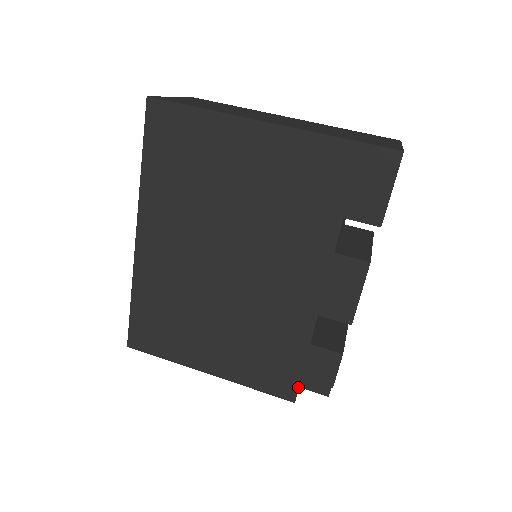
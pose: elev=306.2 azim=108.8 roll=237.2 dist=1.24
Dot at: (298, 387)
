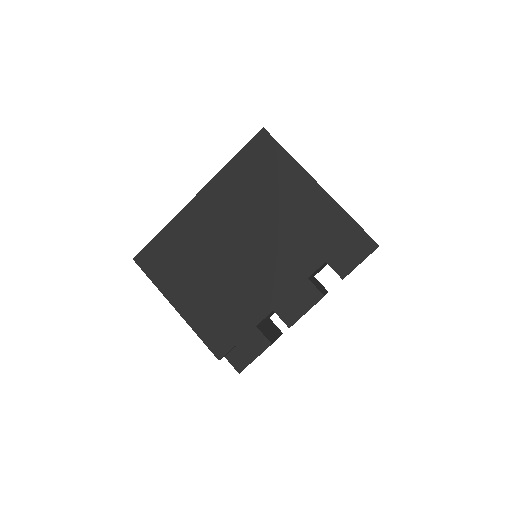
Dot at: occluded
